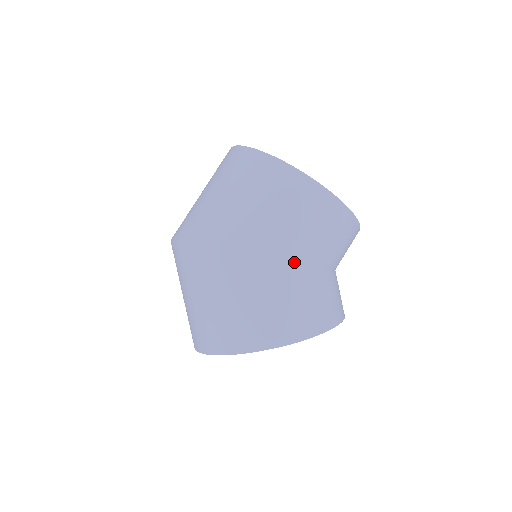
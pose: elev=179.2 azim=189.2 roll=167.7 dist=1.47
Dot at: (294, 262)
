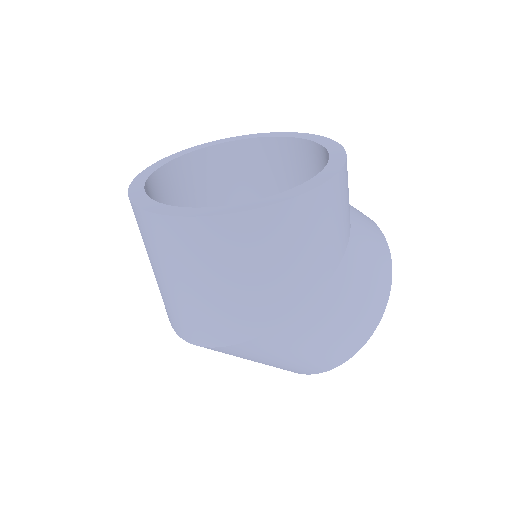
Dot at: (331, 278)
